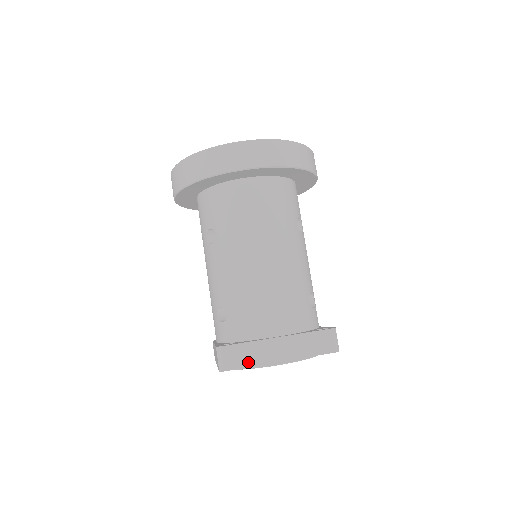
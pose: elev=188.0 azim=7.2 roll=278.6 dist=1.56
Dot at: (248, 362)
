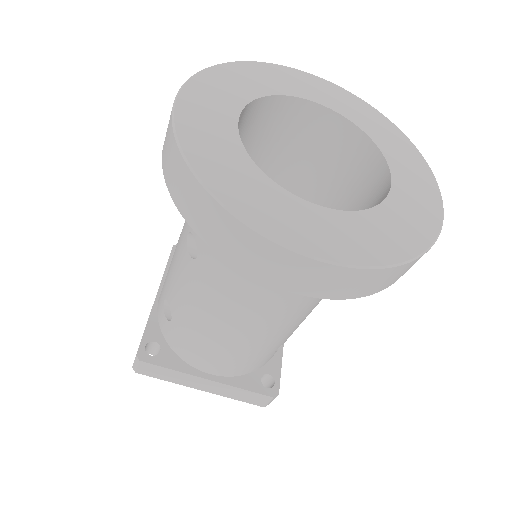
Dot at: (165, 378)
